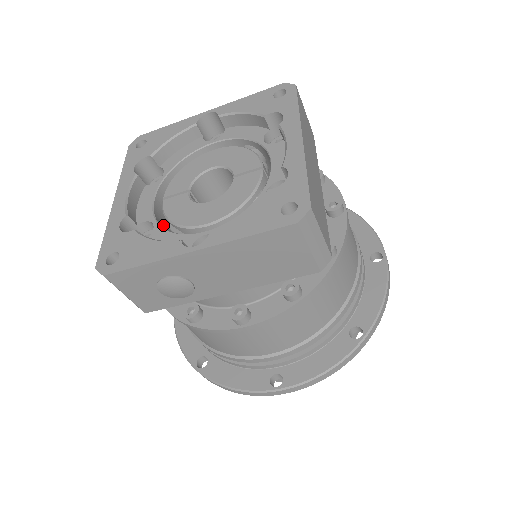
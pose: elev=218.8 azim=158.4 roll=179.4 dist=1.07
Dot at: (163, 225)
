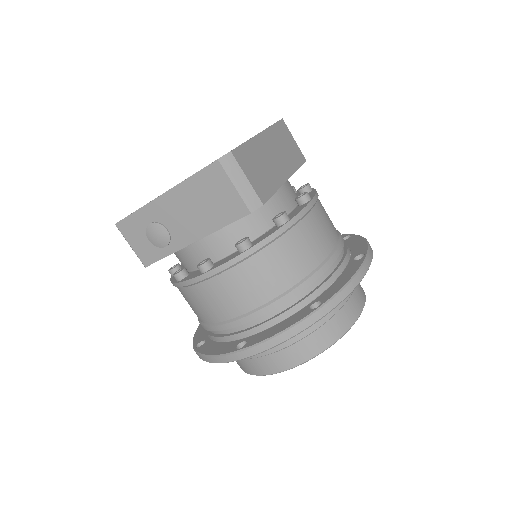
Dot at: occluded
